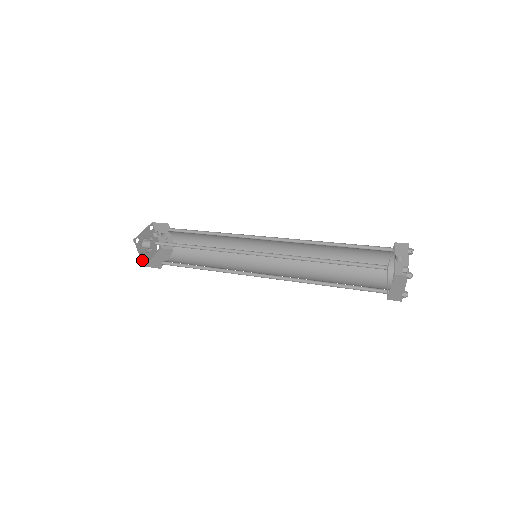
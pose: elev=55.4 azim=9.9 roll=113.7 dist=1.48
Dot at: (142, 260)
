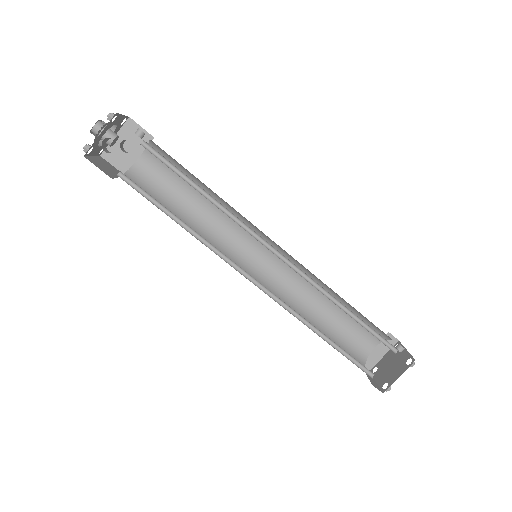
Dot at: (104, 147)
